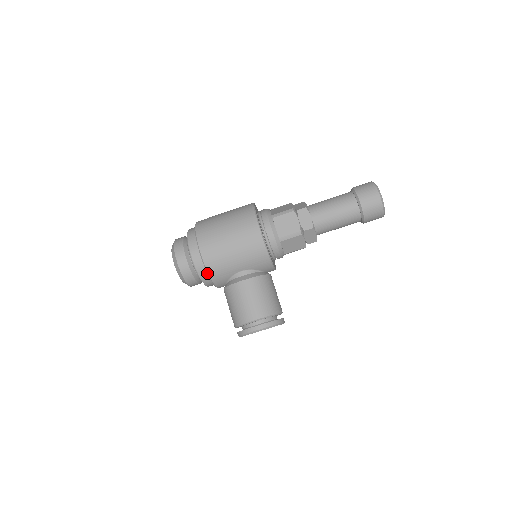
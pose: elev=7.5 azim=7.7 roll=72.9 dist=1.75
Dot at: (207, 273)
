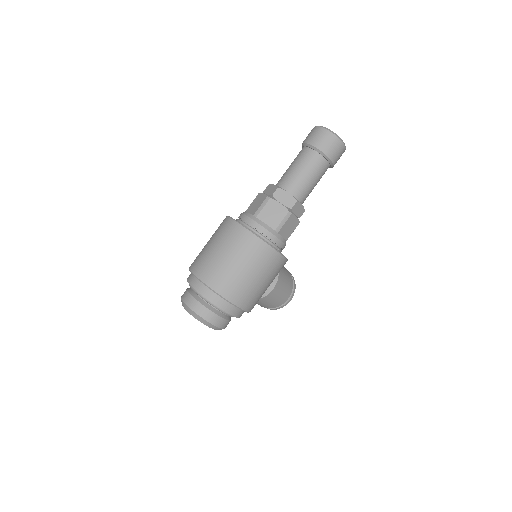
Dot at: occluded
